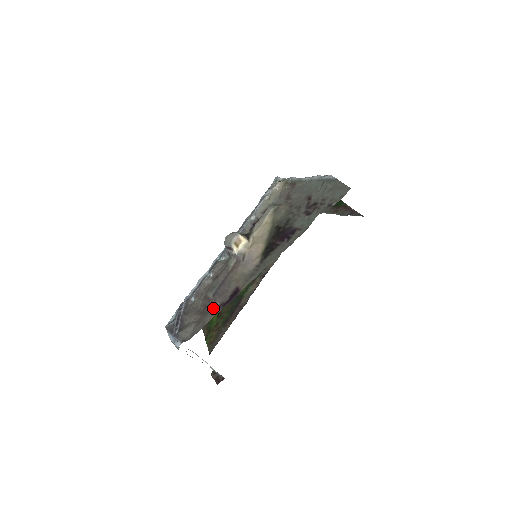
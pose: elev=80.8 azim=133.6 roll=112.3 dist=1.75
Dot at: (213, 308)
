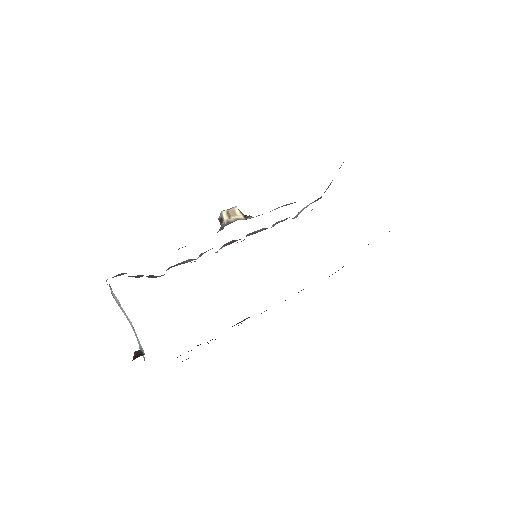
Dot at: occluded
